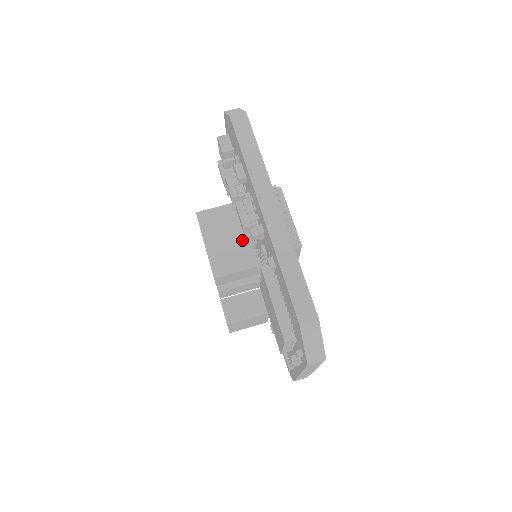
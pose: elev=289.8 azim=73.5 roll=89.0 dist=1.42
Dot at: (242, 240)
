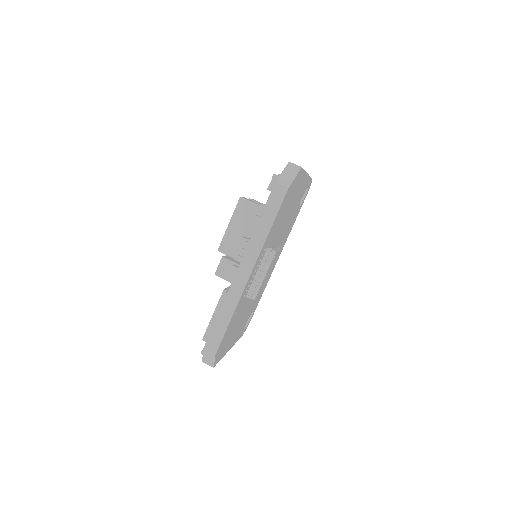
Dot at: occluded
